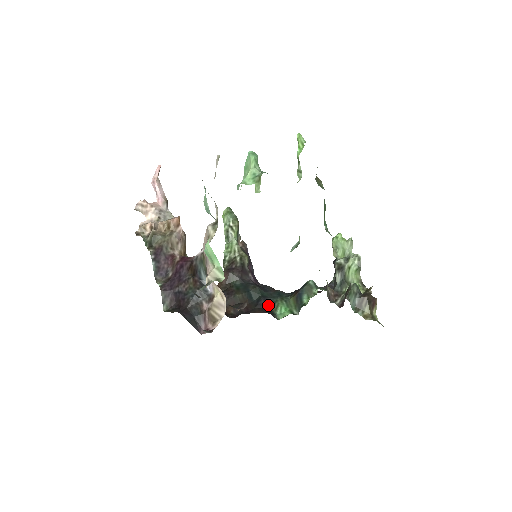
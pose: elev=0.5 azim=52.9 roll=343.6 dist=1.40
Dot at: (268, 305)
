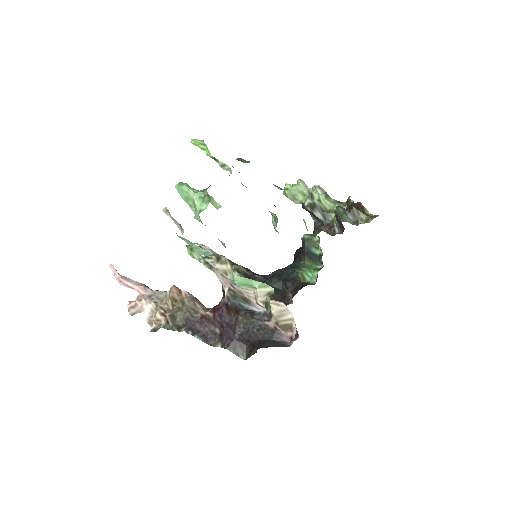
Dot at: (295, 282)
